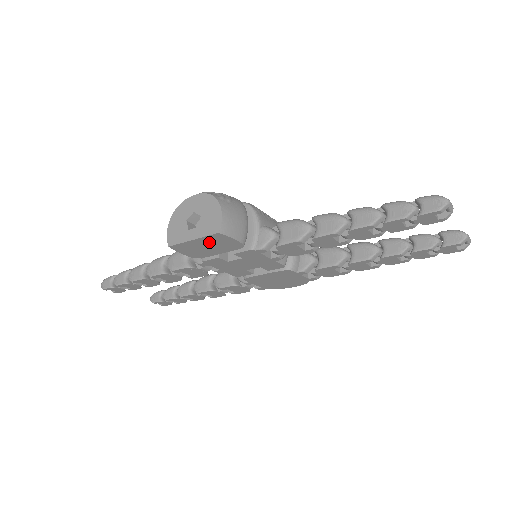
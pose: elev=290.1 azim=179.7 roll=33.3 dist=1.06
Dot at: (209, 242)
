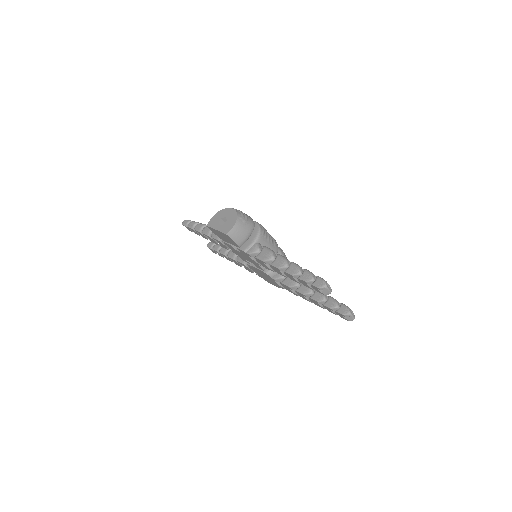
Dot at: (224, 235)
